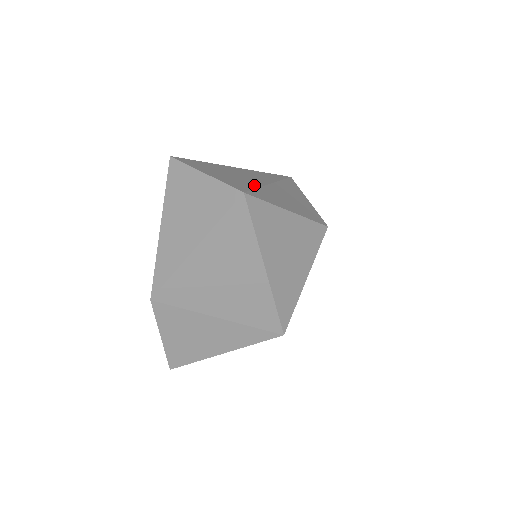
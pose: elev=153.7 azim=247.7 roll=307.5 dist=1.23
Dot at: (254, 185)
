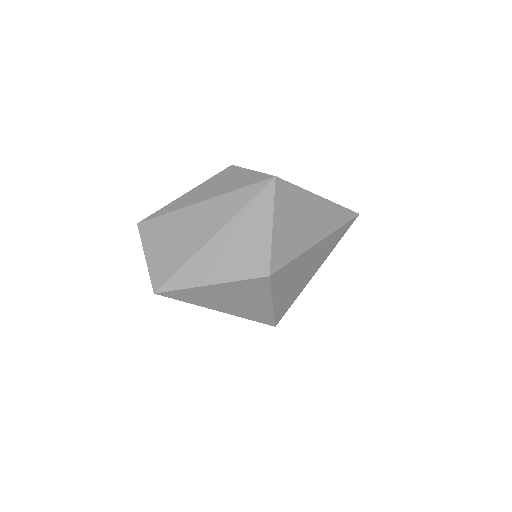
Dot at: (181, 261)
